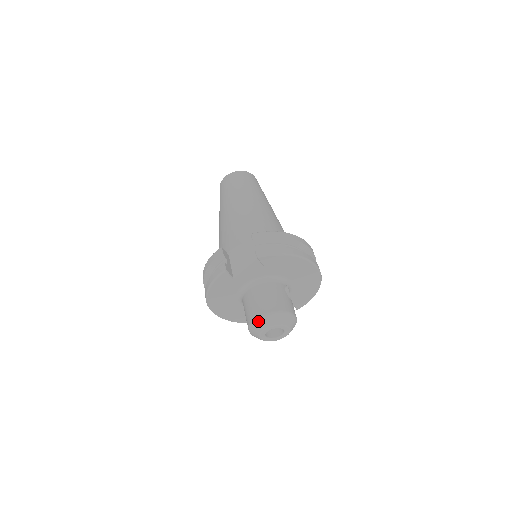
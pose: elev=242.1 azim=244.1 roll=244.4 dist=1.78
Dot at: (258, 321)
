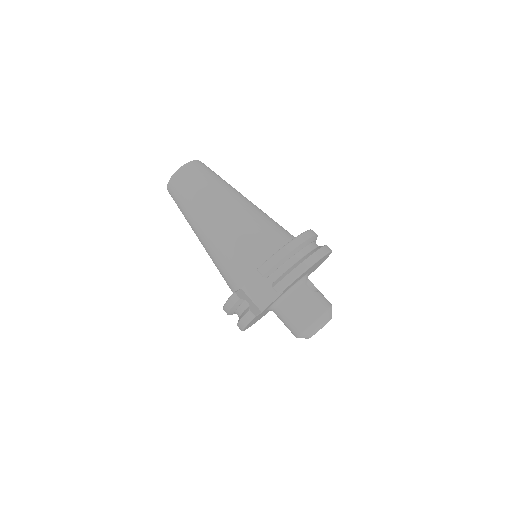
Dot at: (304, 334)
